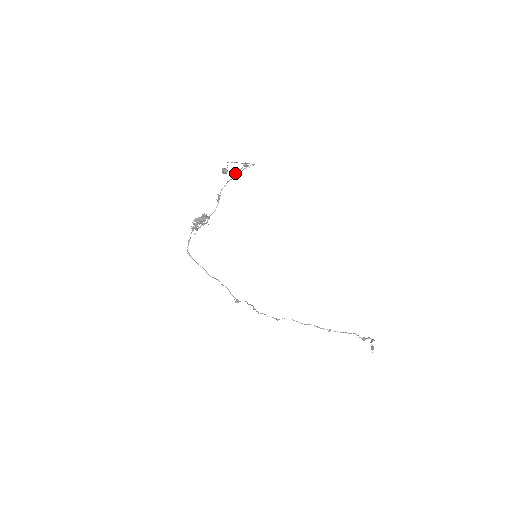
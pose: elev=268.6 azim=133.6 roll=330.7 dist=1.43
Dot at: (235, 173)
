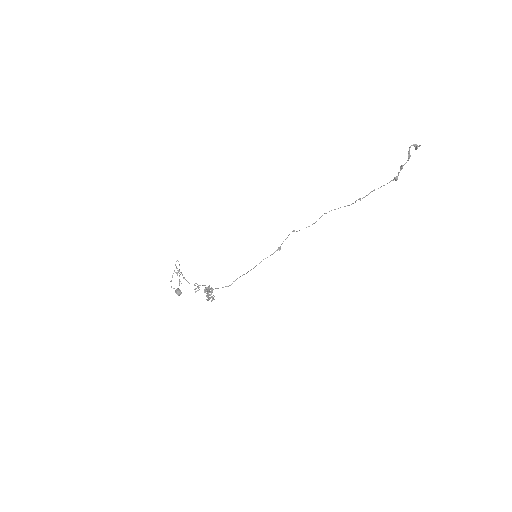
Dot at: (180, 272)
